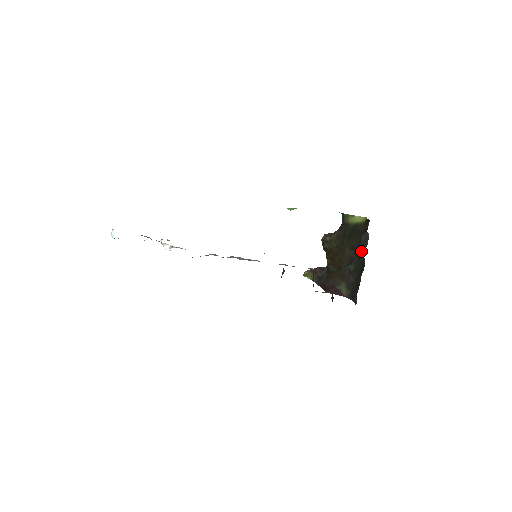
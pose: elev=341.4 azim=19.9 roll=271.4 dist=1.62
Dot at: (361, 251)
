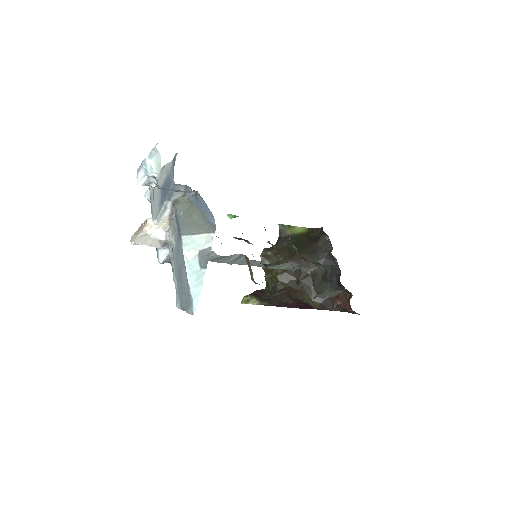
Dot at: (324, 256)
